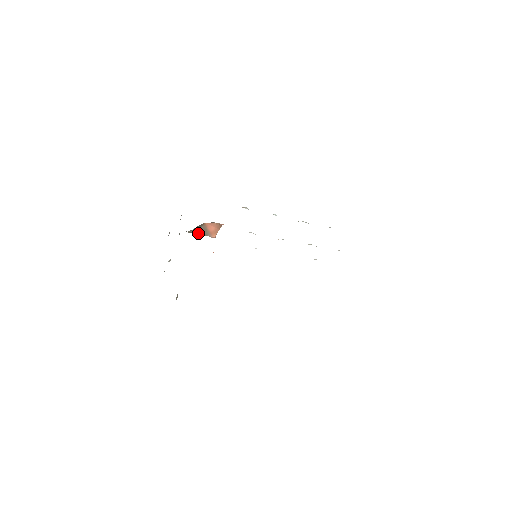
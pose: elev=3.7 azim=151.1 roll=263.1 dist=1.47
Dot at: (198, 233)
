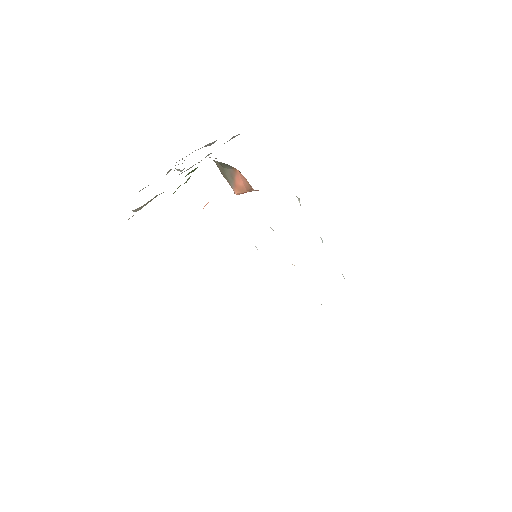
Dot at: (222, 172)
